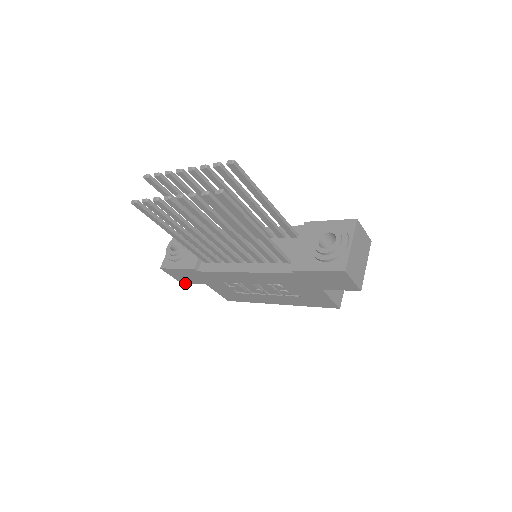
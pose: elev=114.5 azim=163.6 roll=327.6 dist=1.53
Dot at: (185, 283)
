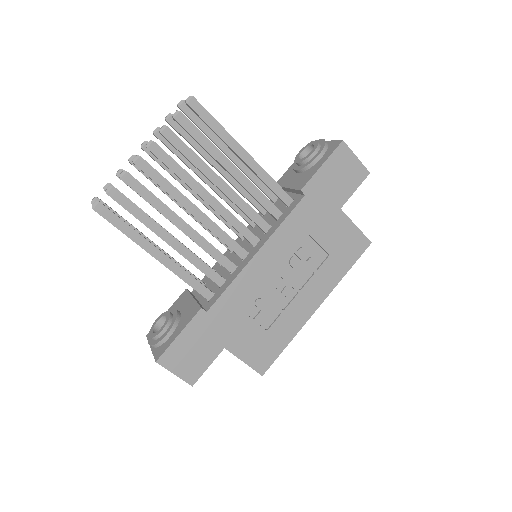
Dot at: (197, 379)
